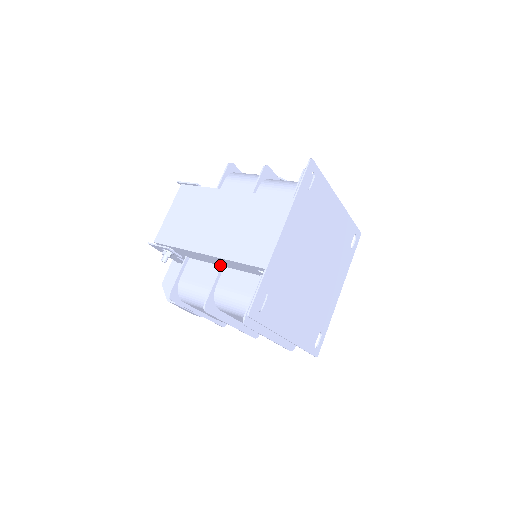
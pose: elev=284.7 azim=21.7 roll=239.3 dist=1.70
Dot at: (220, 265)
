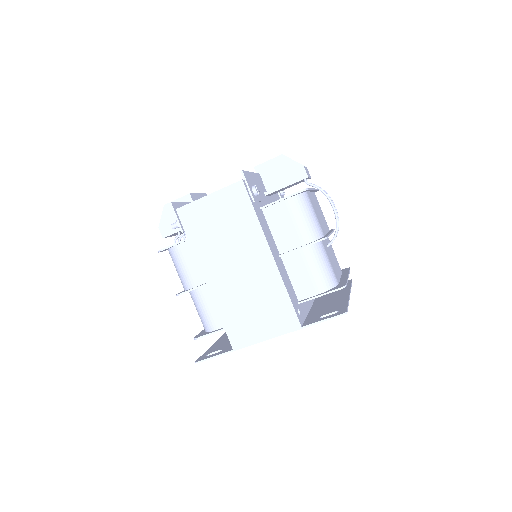
Dot at: occluded
